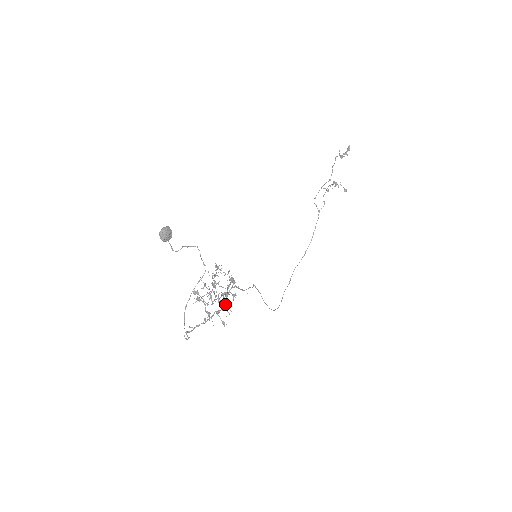
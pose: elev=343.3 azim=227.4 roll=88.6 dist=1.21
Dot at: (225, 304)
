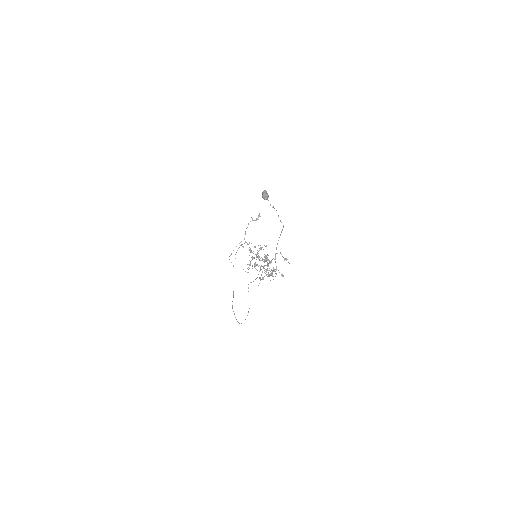
Dot at: (284, 259)
